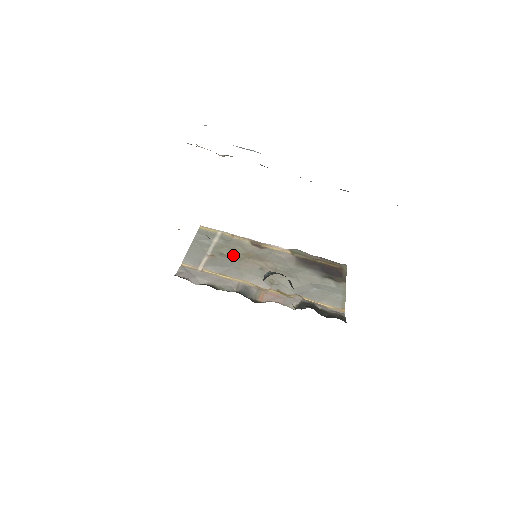
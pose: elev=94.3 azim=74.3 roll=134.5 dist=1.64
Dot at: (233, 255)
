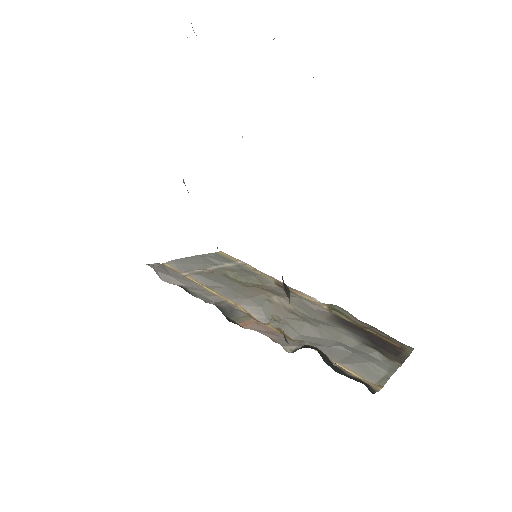
Dot at: (240, 280)
